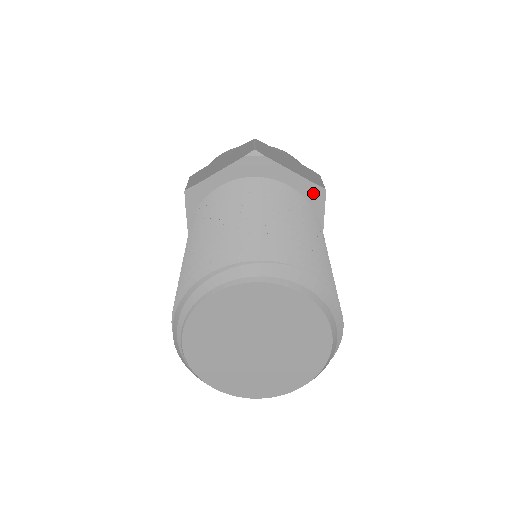
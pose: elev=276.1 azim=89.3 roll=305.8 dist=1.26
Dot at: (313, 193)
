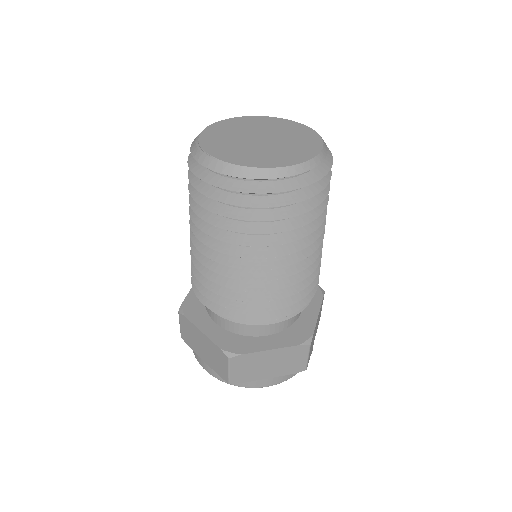
Dot at: occluded
